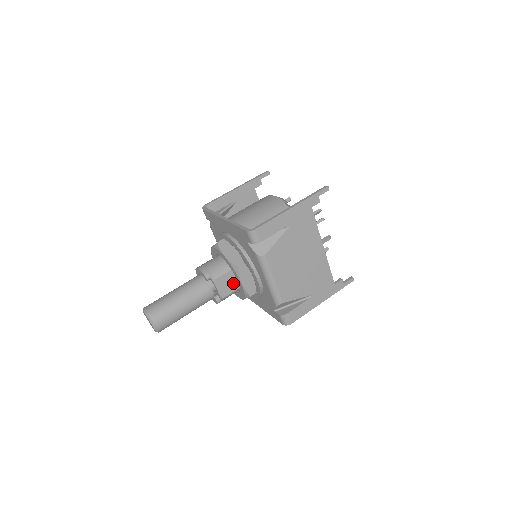
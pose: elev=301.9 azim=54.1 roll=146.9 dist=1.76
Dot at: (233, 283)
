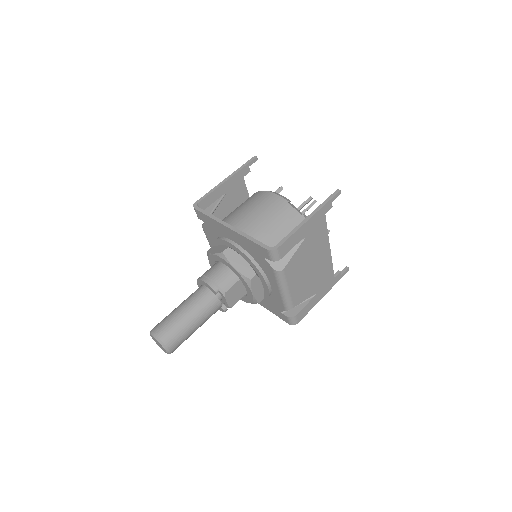
Dot at: (240, 291)
